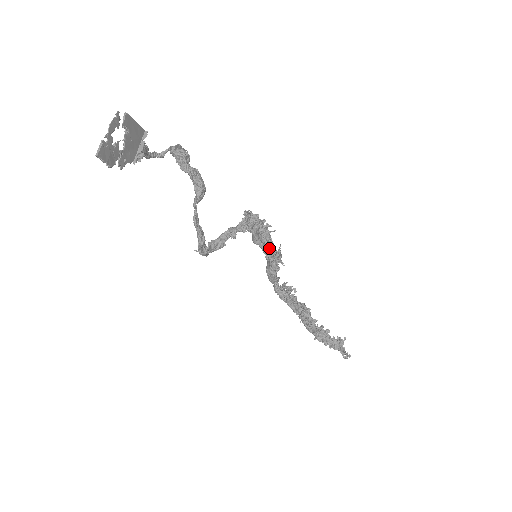
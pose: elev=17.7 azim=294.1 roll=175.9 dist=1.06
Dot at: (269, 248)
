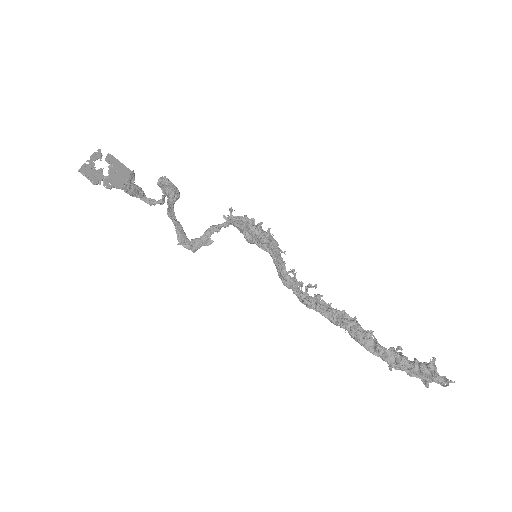
Dot at: occluded
